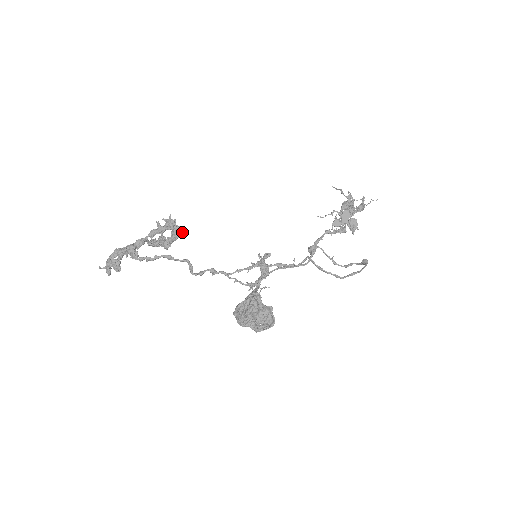
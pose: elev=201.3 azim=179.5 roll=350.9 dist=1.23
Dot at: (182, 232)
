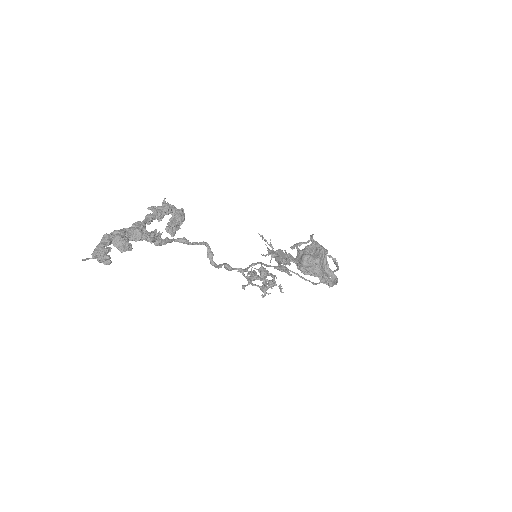
Dot at: occluded
